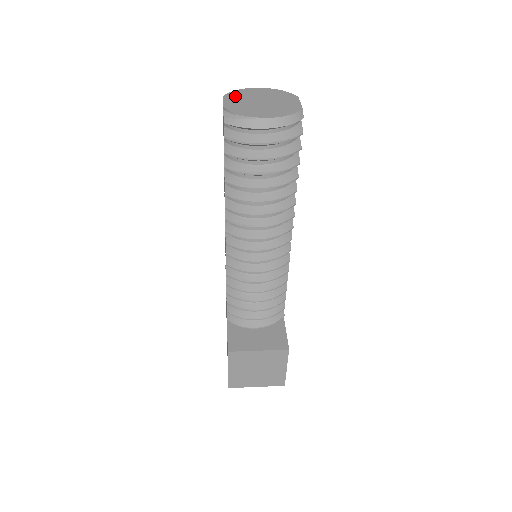
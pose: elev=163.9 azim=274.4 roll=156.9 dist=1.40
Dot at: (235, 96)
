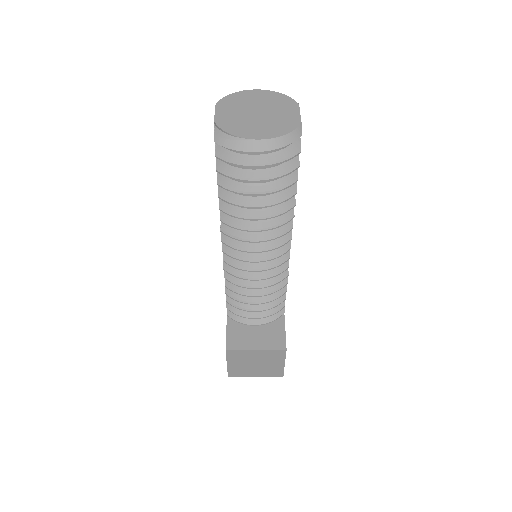
Dot at: (229, 104)
